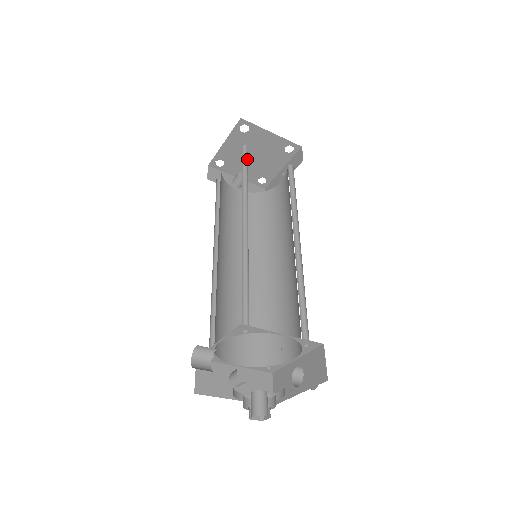
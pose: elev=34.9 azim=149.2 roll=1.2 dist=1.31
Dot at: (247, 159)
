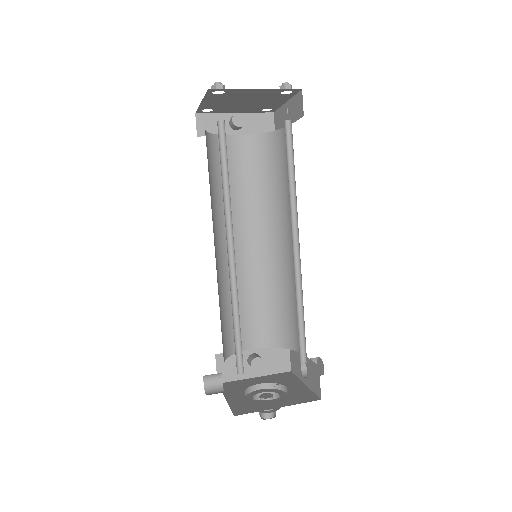
Dot at: (226, 150)
